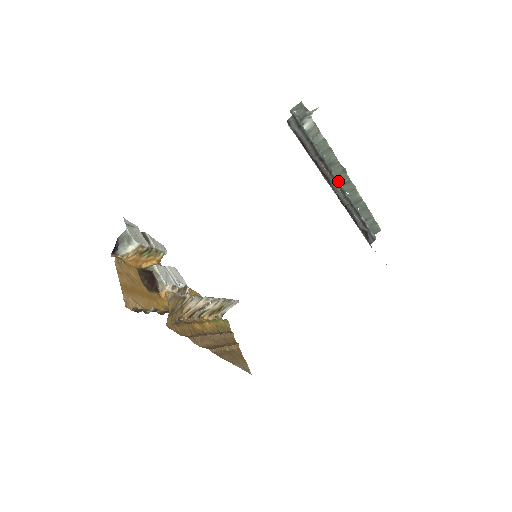
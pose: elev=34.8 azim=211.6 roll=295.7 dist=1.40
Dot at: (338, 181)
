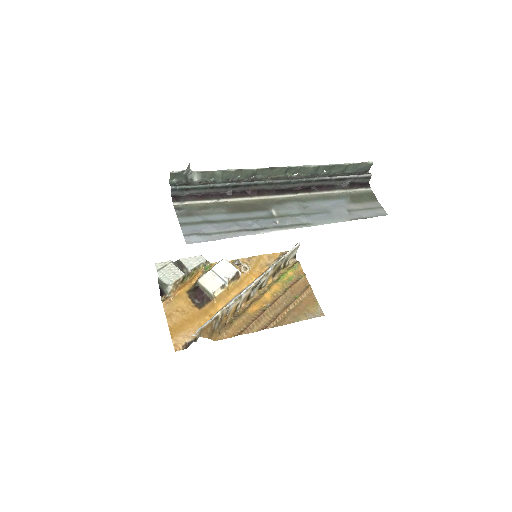
Dot at: (272, 182)
